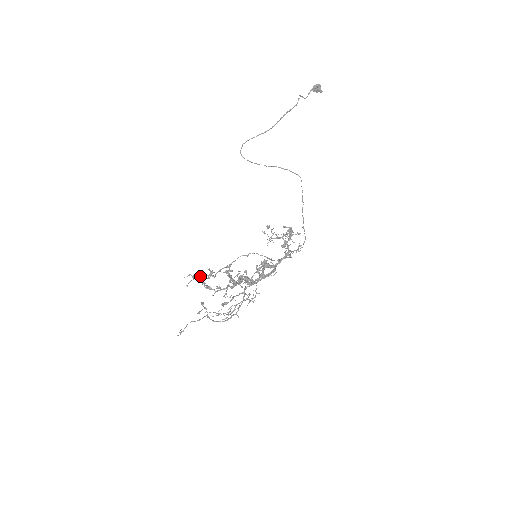
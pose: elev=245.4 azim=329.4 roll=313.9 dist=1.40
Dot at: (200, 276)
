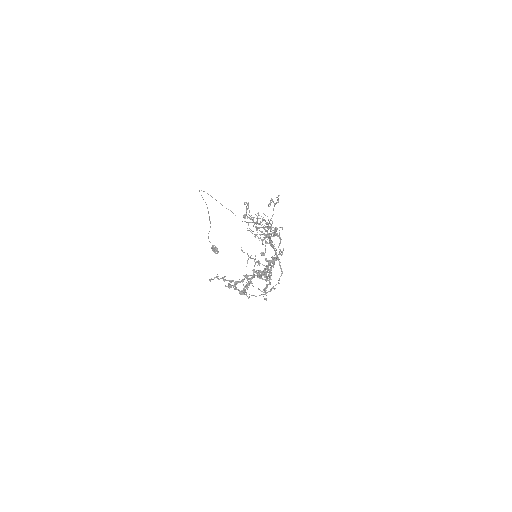
Dot at: occluded
